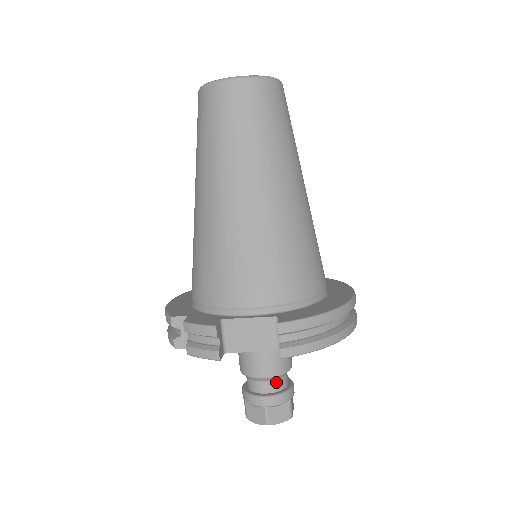
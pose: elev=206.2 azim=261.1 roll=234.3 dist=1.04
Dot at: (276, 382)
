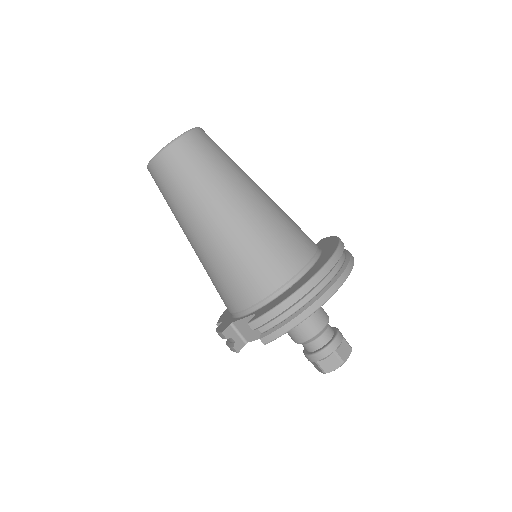
Dot at: (315, 342)
